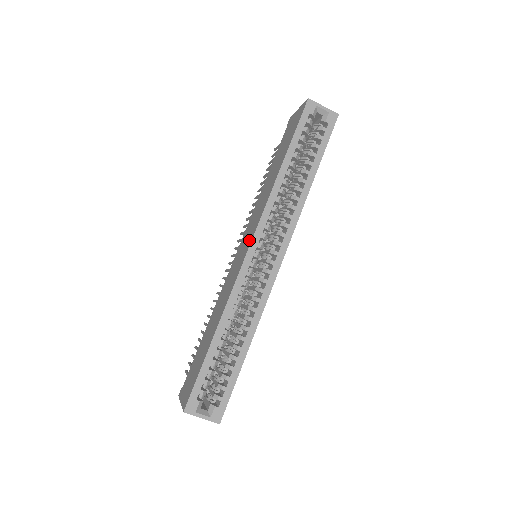
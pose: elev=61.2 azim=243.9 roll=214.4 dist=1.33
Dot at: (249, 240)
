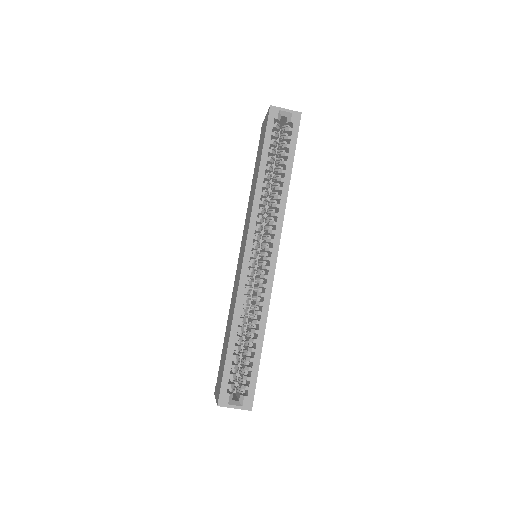
Dot at: (244, 243)
